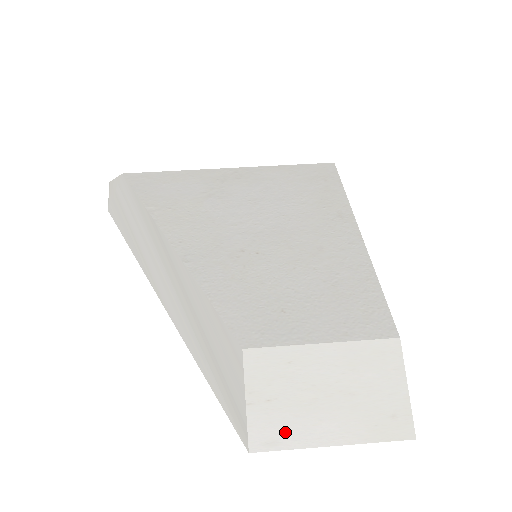
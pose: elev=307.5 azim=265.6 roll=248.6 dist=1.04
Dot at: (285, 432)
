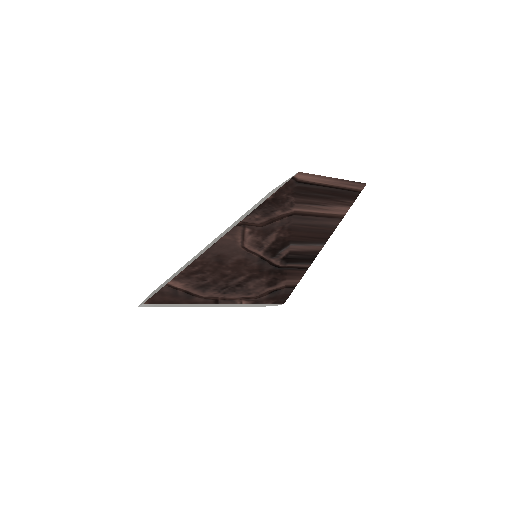
Dot at: (310, 178)
